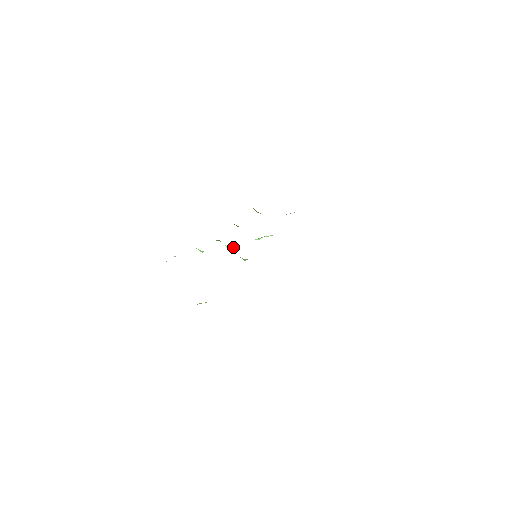
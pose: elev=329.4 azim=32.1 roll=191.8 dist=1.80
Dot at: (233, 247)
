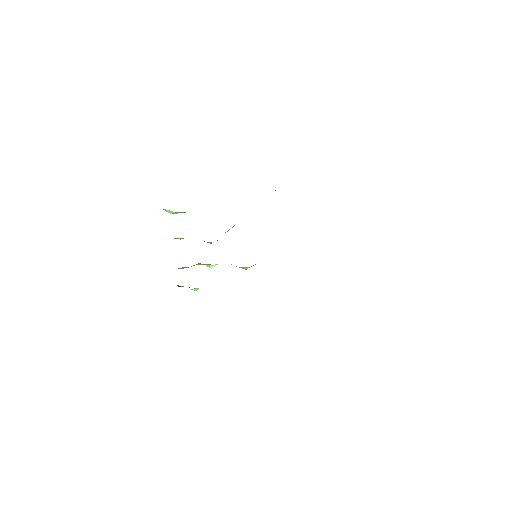
Dot at: occluded
